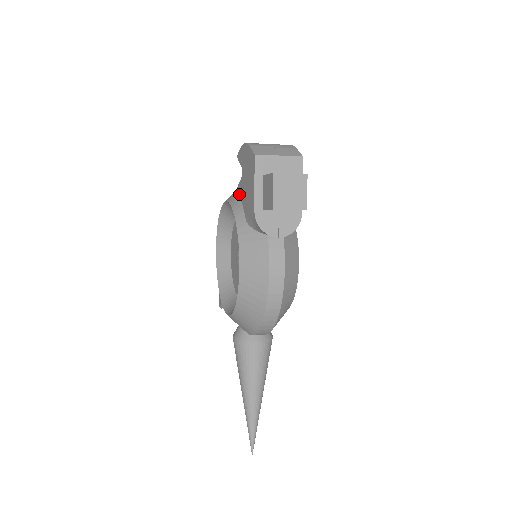
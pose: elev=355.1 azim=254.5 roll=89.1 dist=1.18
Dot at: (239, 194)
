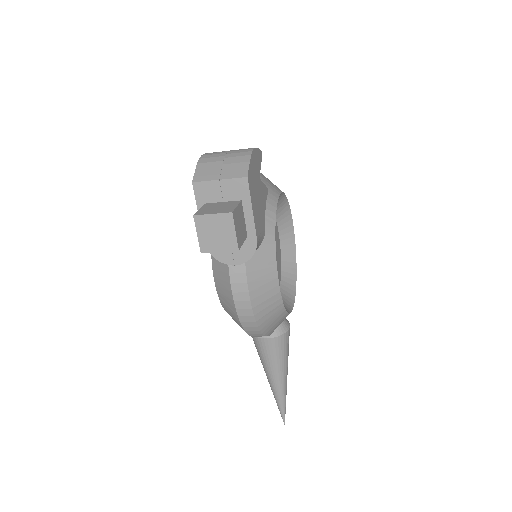
Dot at: occluded
